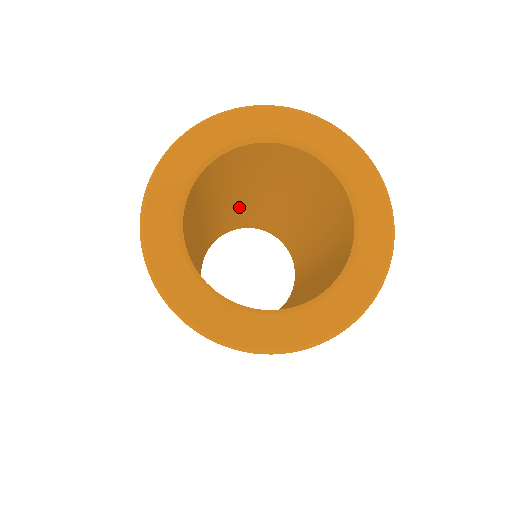
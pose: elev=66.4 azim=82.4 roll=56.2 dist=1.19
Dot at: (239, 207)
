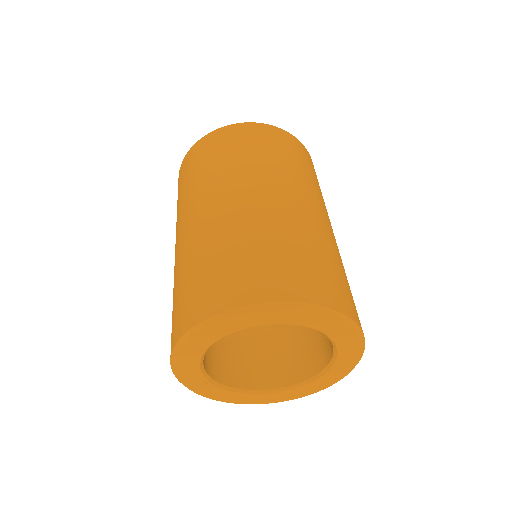
Dot at: occluded
